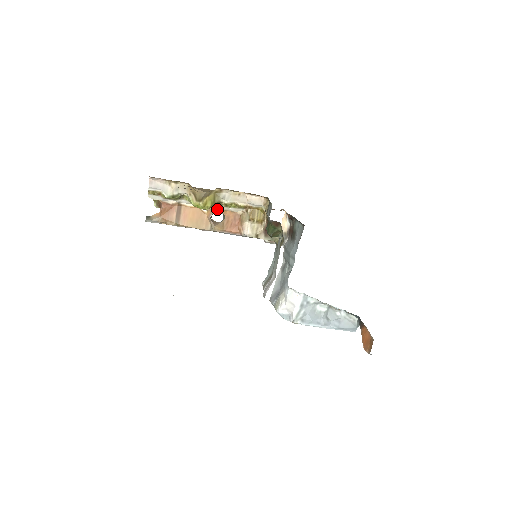
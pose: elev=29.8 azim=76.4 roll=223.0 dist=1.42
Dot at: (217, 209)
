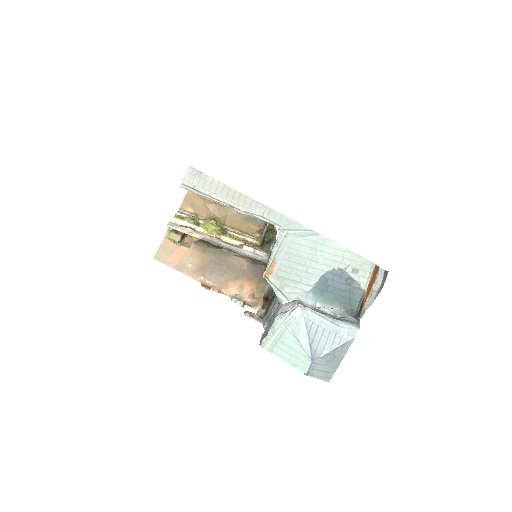
Dot at: (221, 240)
